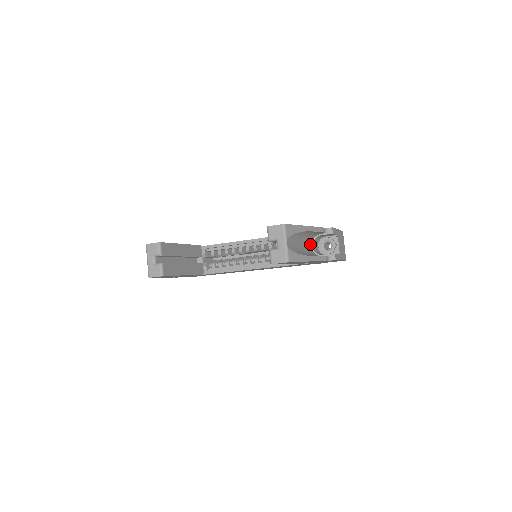
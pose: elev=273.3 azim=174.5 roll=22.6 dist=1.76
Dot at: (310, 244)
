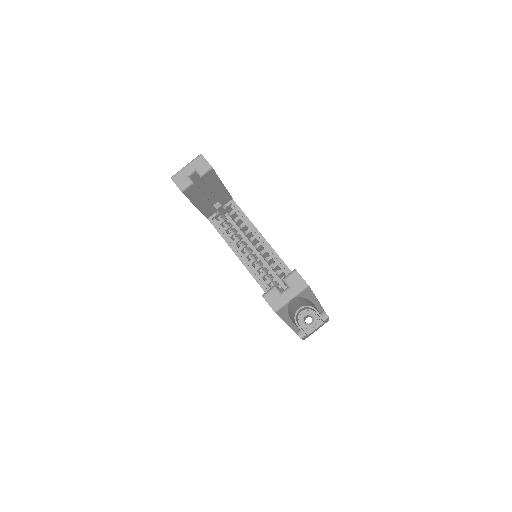
Dot at: (301, 306)
